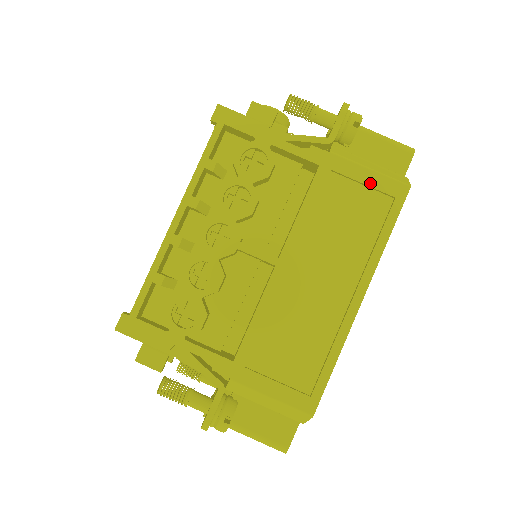
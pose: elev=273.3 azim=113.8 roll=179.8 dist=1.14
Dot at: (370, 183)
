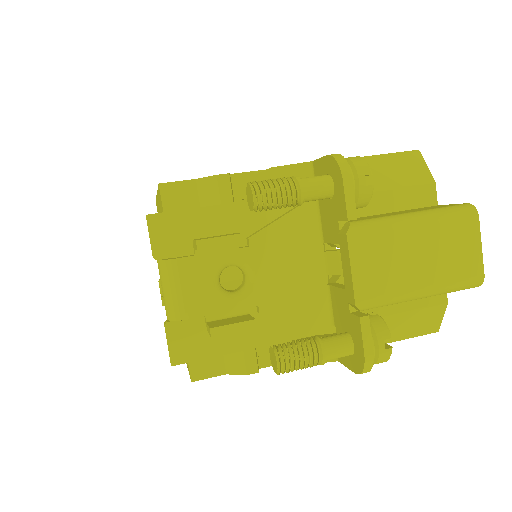
Dot at: occluded
